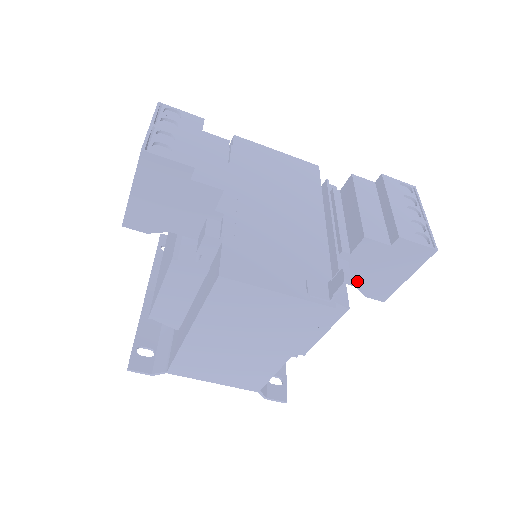
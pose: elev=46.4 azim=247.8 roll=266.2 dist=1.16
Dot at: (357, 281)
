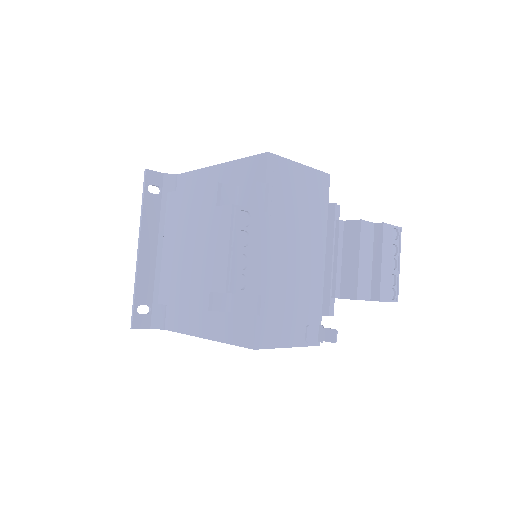
Dot at: occluded
